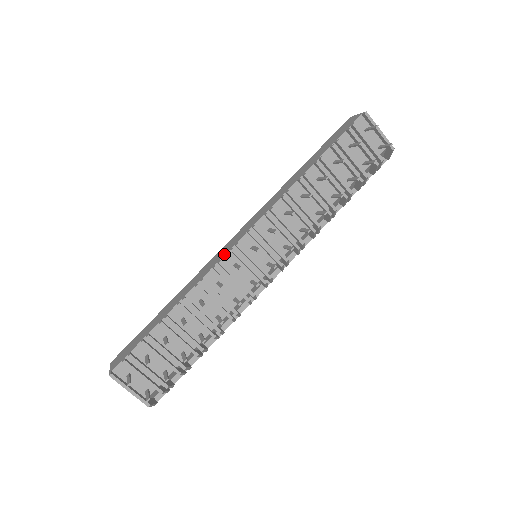
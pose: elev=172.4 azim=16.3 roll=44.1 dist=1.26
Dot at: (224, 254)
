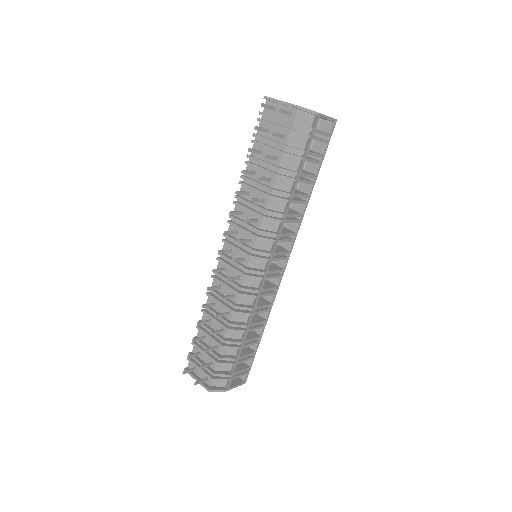
Dot at: (219, 264)
